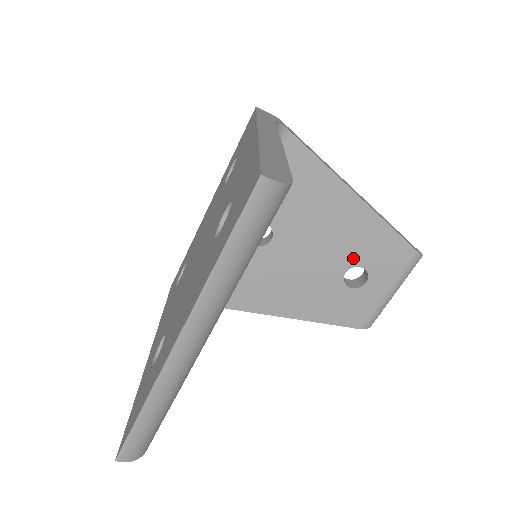
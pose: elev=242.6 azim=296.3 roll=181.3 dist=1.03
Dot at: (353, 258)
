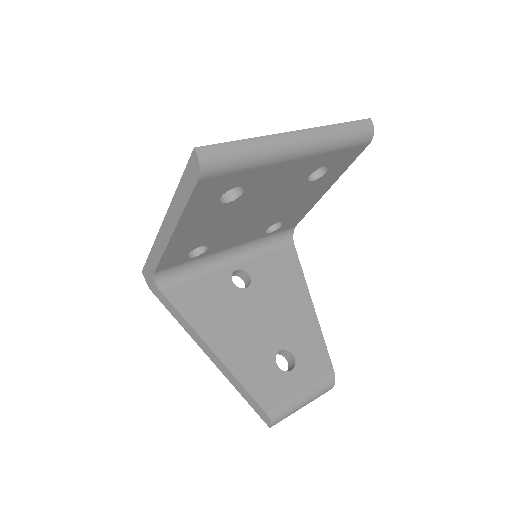
Dot at: (291, 343)
